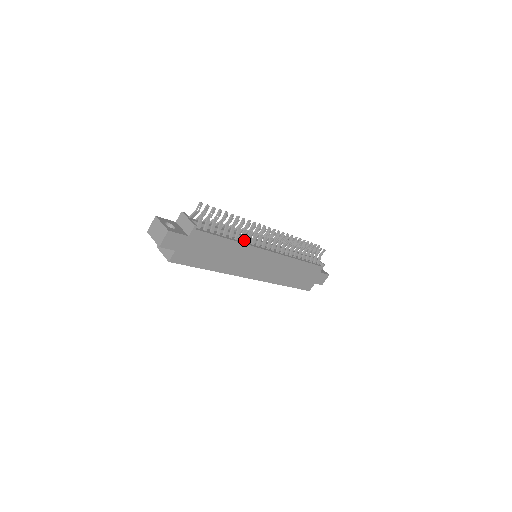
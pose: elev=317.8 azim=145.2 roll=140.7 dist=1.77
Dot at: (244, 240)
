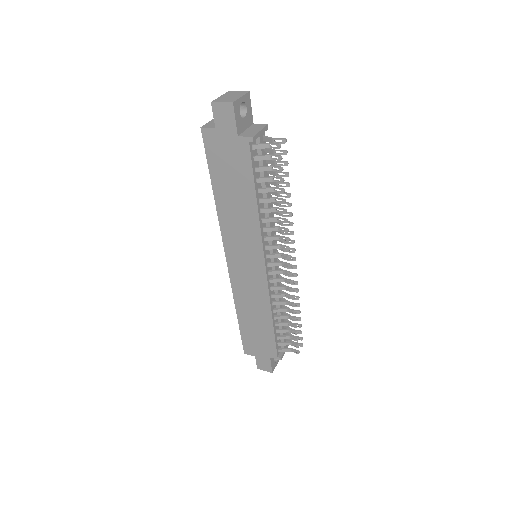
Dot at: (266, 226)
